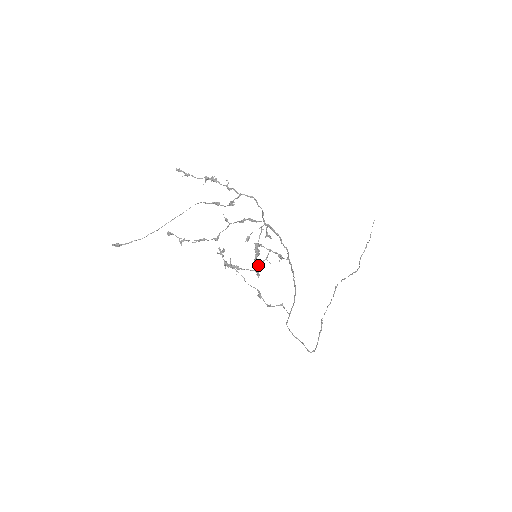
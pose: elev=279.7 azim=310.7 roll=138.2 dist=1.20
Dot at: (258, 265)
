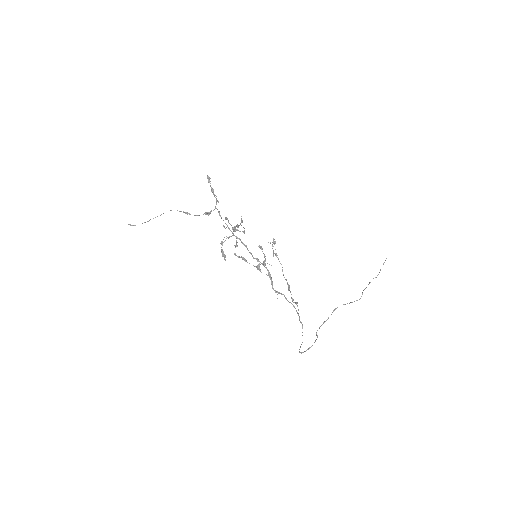
Dot at: (259, 264)
